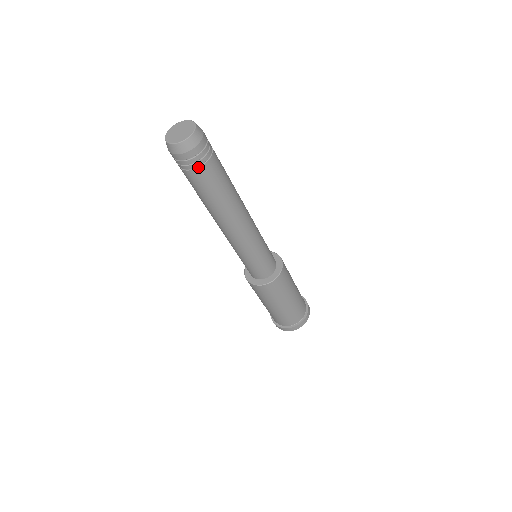
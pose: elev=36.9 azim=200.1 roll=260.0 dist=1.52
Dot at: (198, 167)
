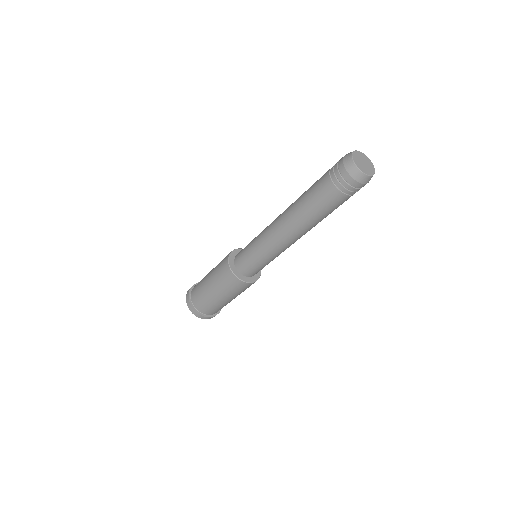
Dot at: (336, 186)
